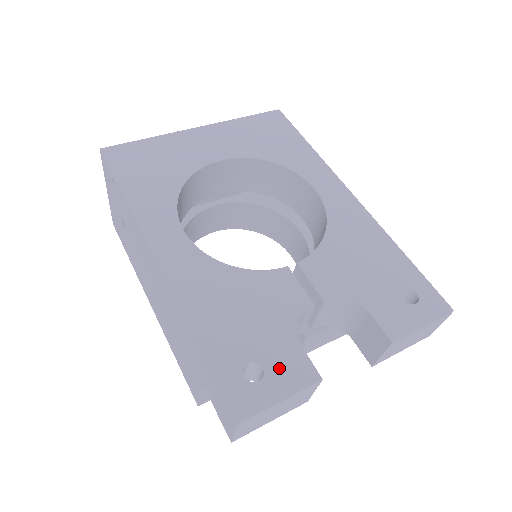
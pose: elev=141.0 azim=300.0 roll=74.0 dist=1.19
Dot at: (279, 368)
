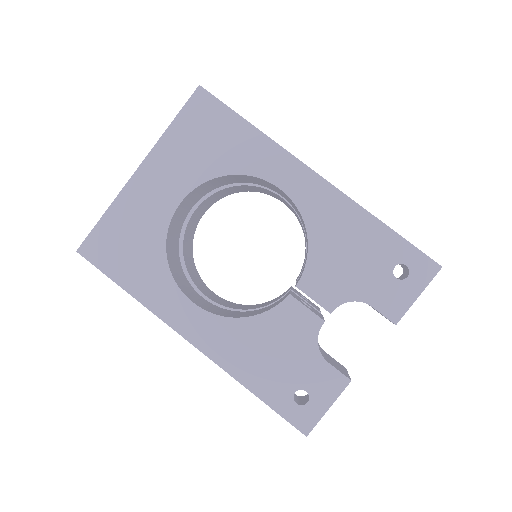
Dot at: (318, 387)
